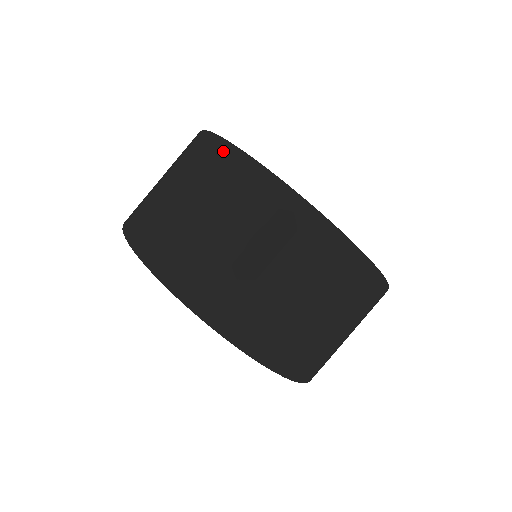
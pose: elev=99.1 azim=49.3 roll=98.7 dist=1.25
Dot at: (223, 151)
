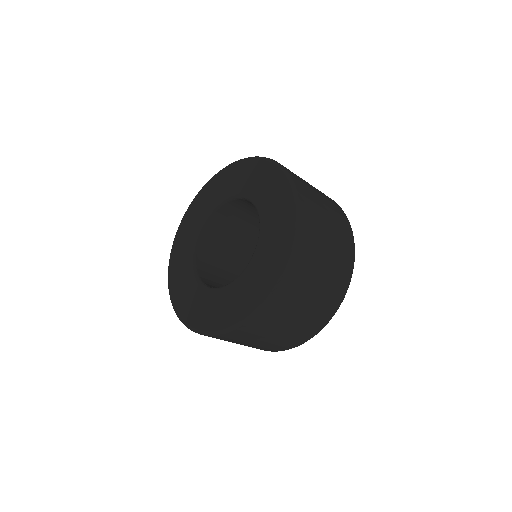
Dot at: occluded
